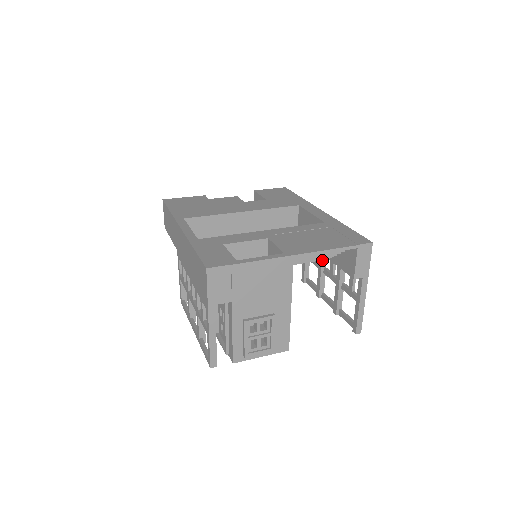
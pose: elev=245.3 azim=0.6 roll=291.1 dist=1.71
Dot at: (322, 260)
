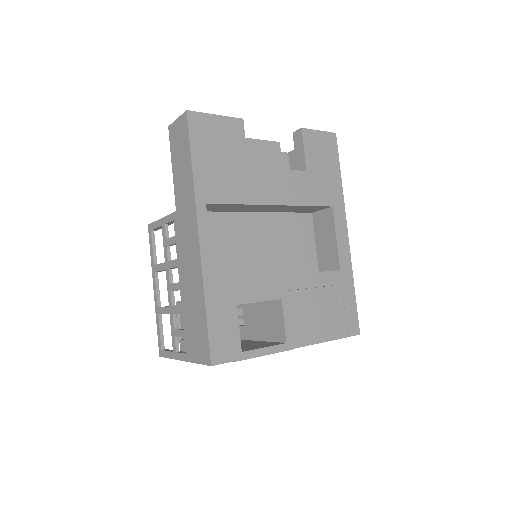
Dot at: occluded
